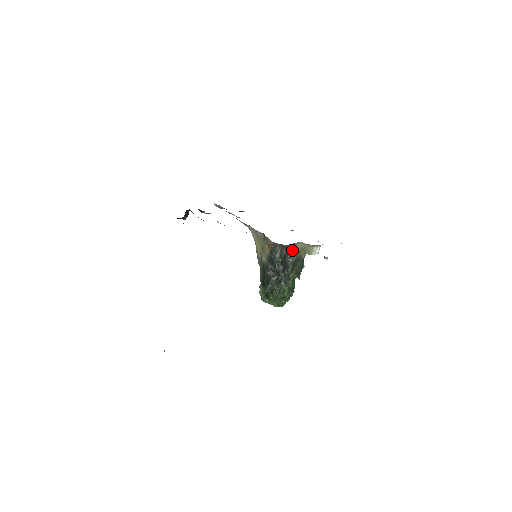
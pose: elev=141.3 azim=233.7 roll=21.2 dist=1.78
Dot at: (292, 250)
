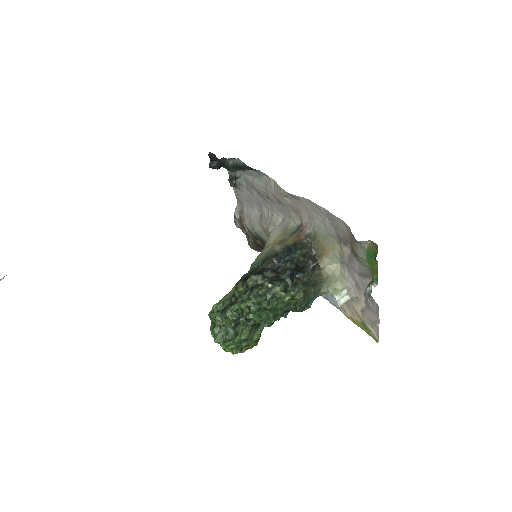
Dot at: (319, 267)
